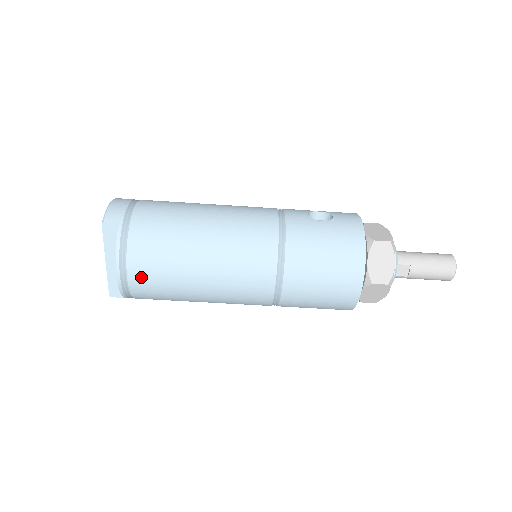
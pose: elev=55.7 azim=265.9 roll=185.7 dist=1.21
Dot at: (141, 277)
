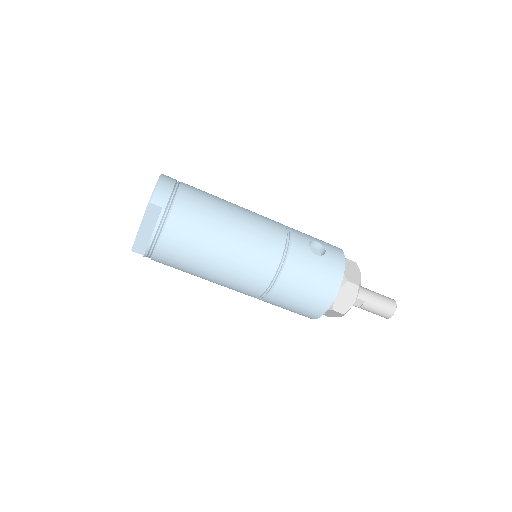
Dot at: (166, 254)
